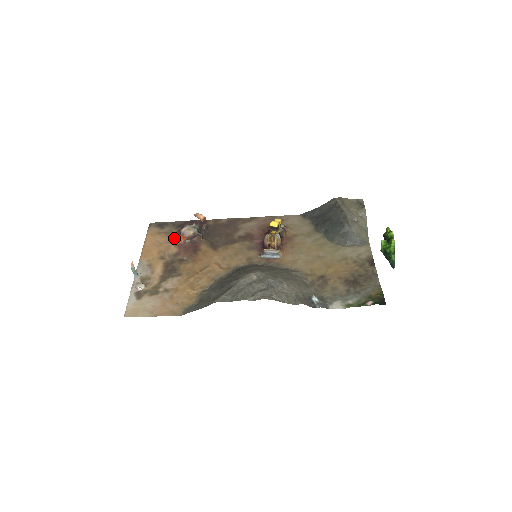
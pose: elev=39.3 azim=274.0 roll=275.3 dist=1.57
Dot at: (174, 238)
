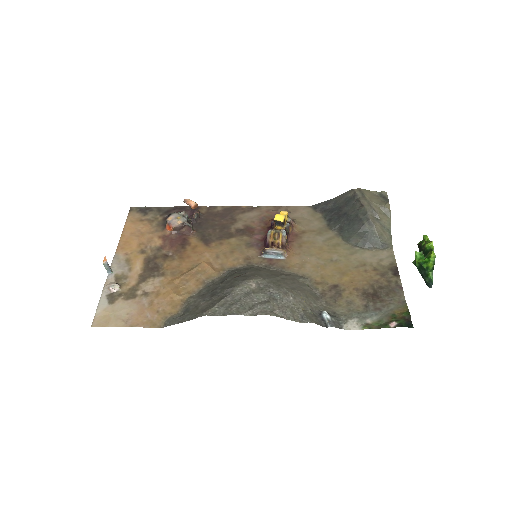
Dot at: (158, 227)
